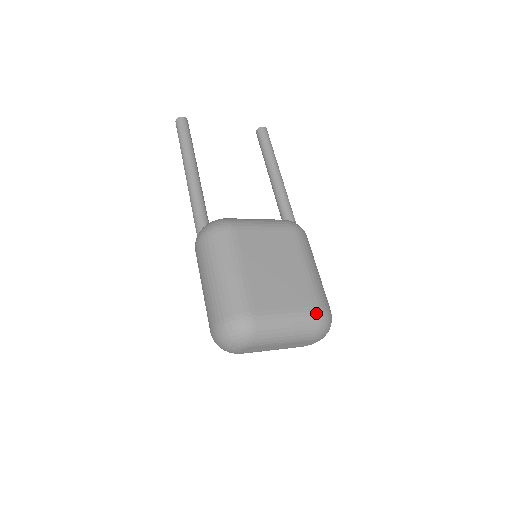
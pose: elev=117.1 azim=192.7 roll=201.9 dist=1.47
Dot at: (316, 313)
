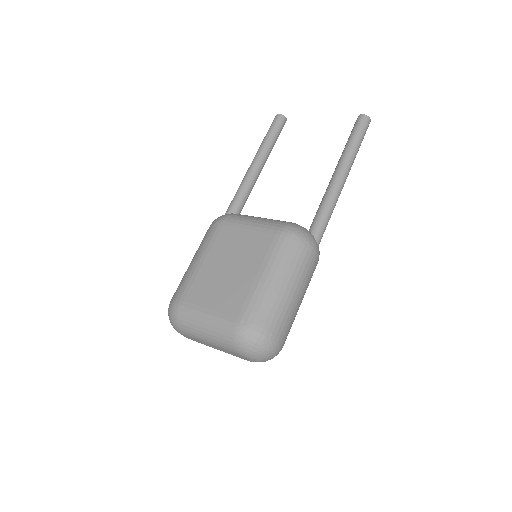
Dot at: (234, 324)
